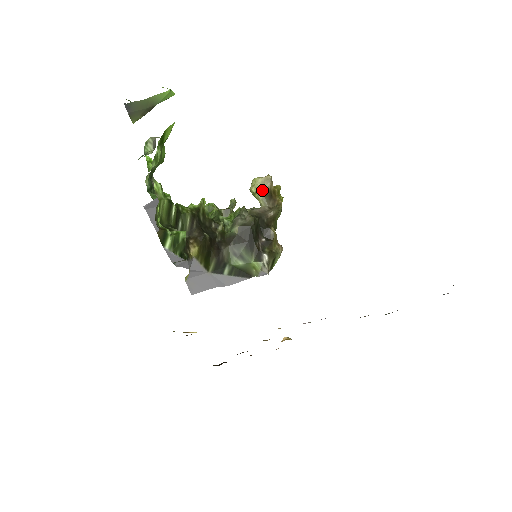
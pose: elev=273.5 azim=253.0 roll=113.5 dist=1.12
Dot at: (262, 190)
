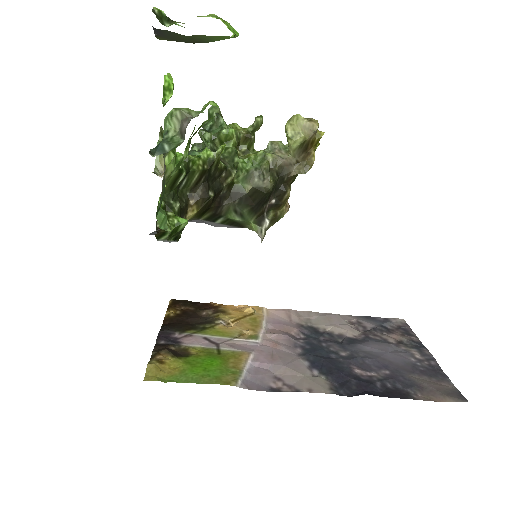
Dot at: (299, 139)
